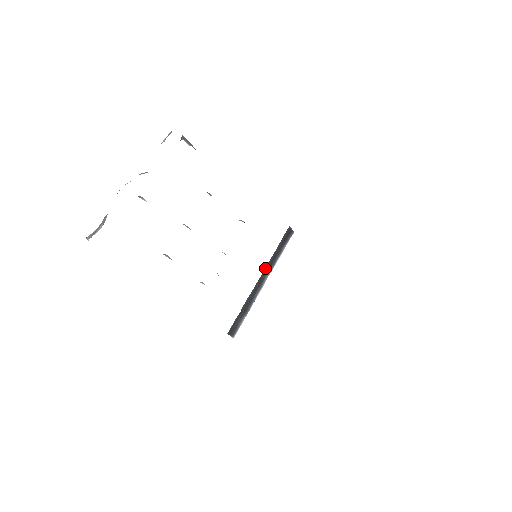
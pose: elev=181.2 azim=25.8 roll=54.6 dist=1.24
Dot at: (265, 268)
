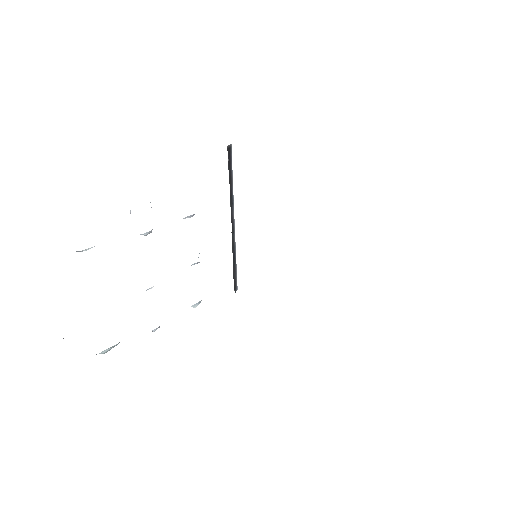
Dot at: occluded
